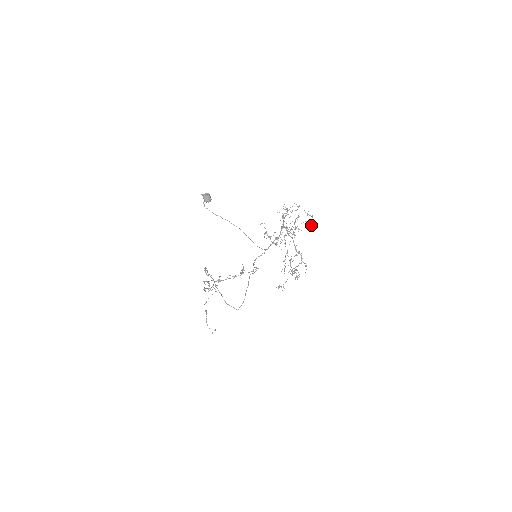
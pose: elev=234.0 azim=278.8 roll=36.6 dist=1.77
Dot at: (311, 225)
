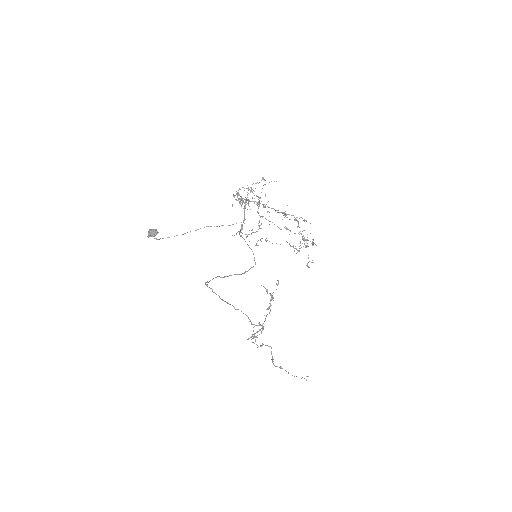
Dot at: occluded
